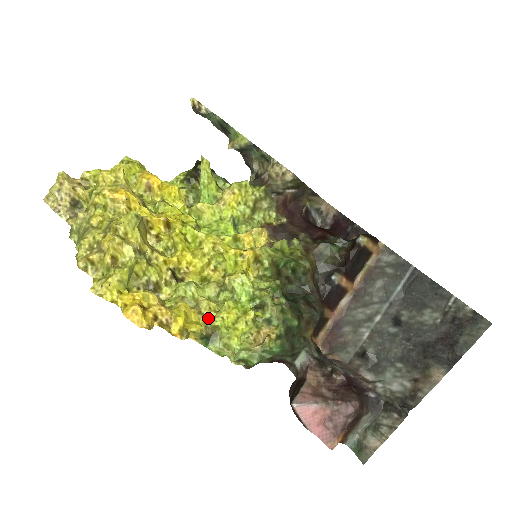
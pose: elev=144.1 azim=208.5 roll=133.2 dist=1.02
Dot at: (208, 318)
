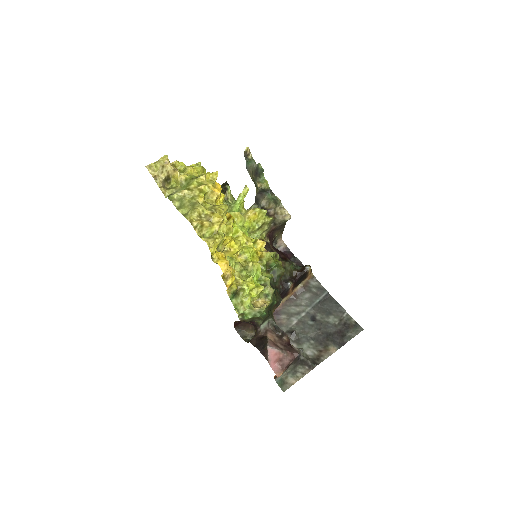
Dot at: (237, 283)
